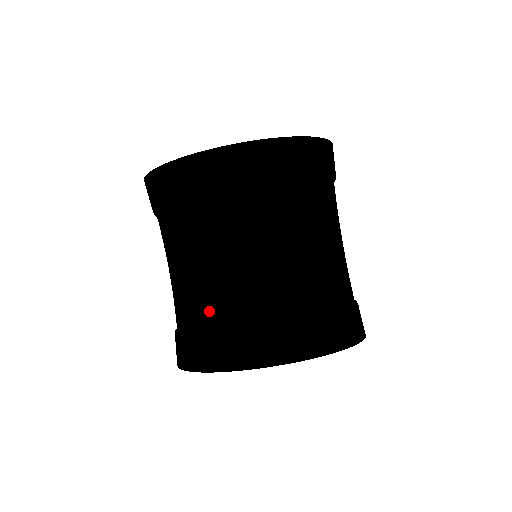
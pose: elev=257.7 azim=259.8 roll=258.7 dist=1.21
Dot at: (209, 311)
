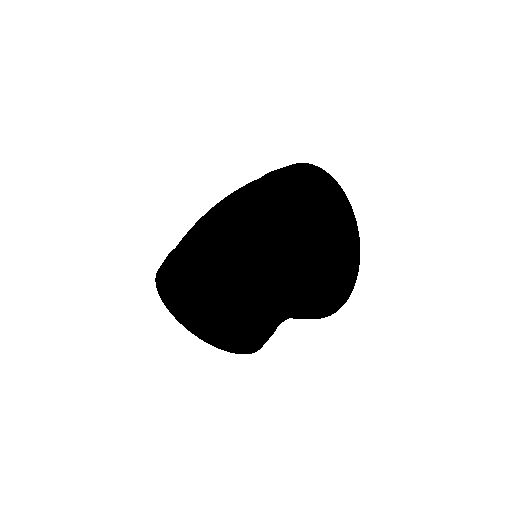
Dot at: (220, 325)
